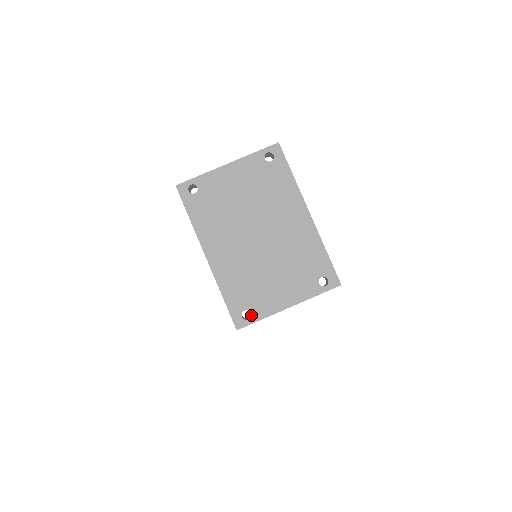
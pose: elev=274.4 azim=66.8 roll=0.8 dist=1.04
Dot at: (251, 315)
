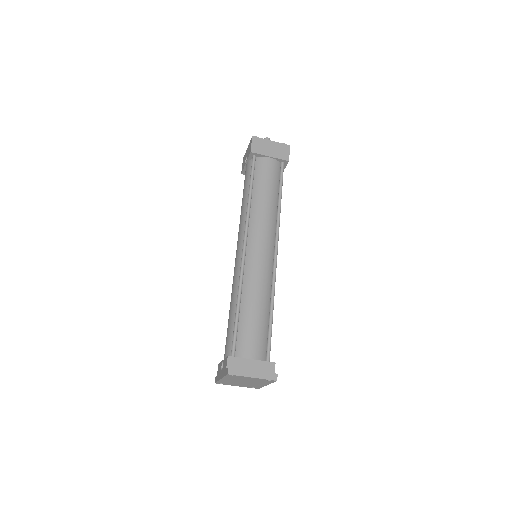
Dot at: (223, 384)
